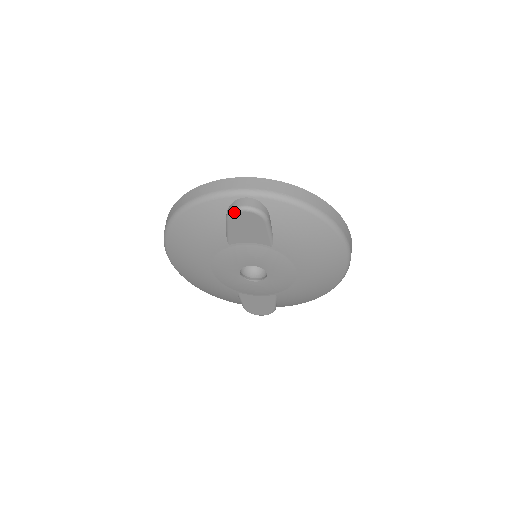
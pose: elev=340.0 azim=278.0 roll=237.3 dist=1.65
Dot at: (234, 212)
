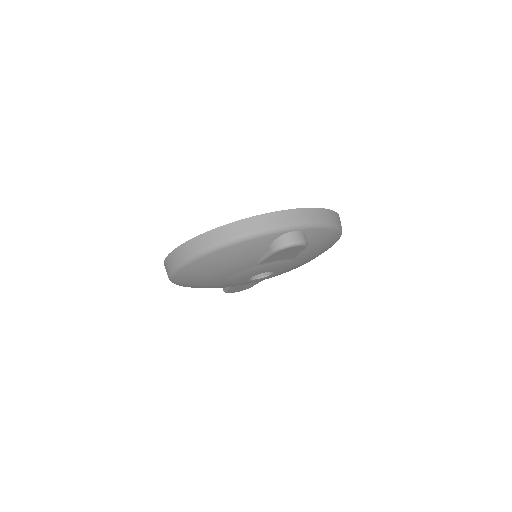
Dot at: (285, 248)
